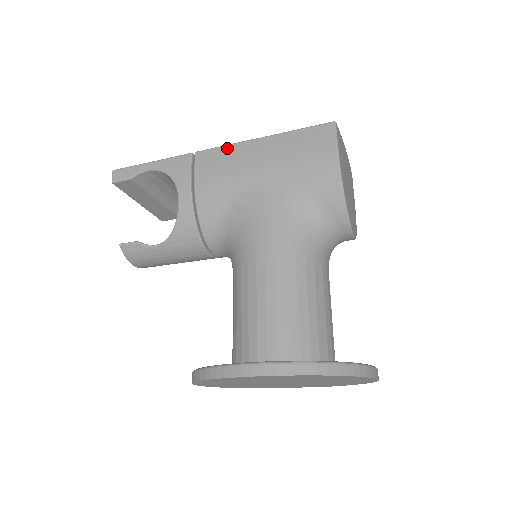
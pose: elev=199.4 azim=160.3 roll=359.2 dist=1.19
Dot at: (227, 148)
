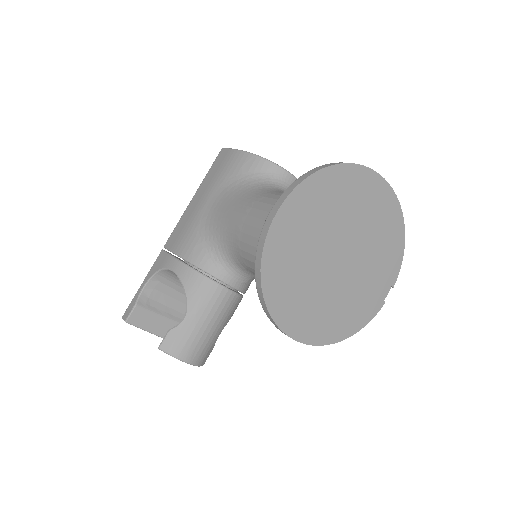
Dot at: (179, 222)
